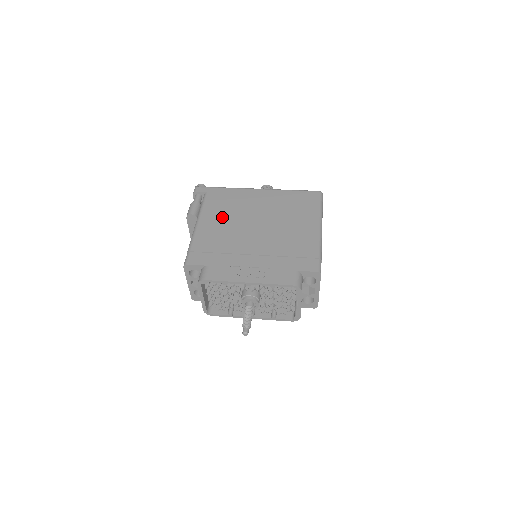
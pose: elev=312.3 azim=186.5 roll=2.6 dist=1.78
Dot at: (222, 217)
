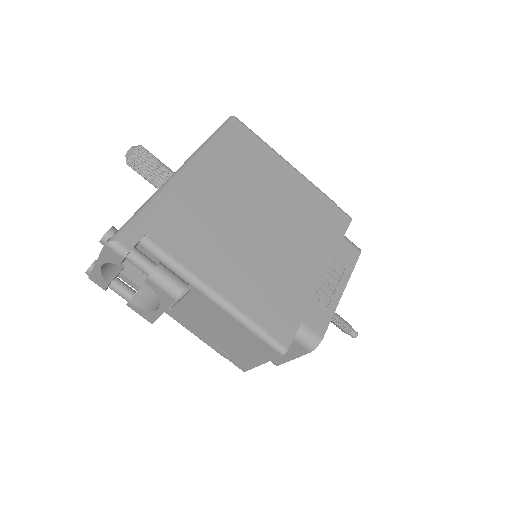
Dot at: (220, 251)
